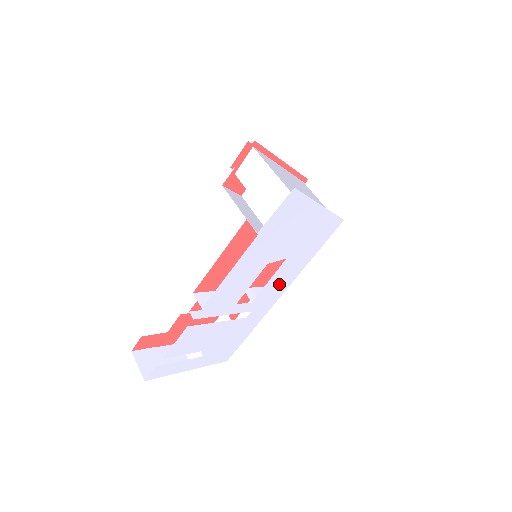
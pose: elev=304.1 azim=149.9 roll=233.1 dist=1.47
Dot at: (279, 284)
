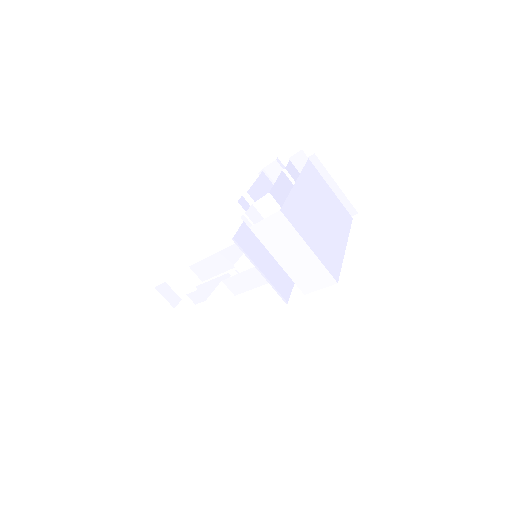
Dot at: occluded
